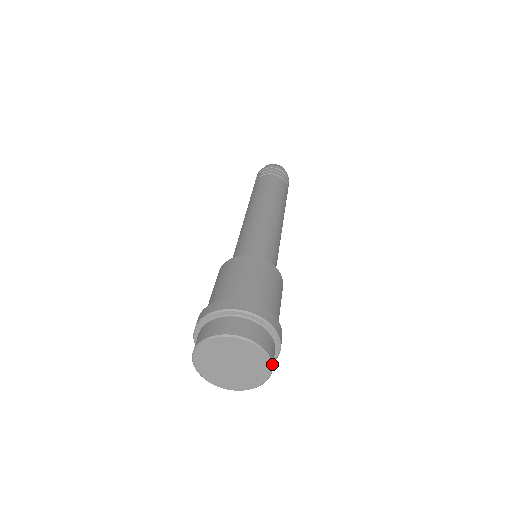
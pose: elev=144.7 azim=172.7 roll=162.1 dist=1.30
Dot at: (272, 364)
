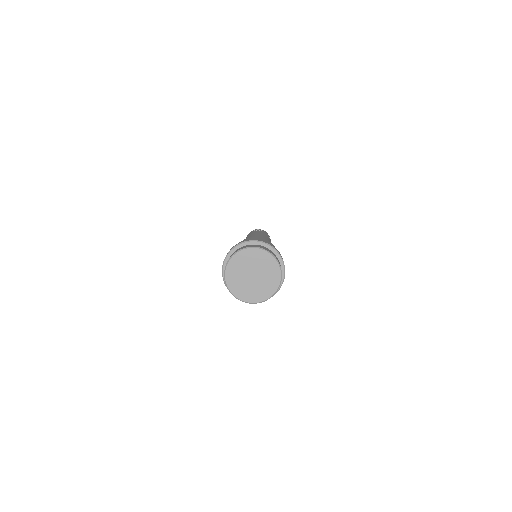
Dot at: occluded
